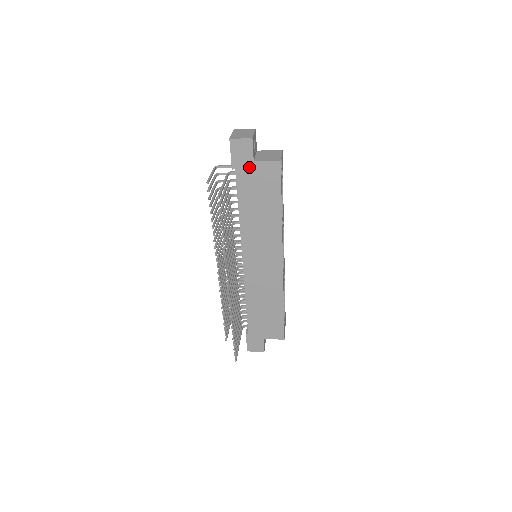
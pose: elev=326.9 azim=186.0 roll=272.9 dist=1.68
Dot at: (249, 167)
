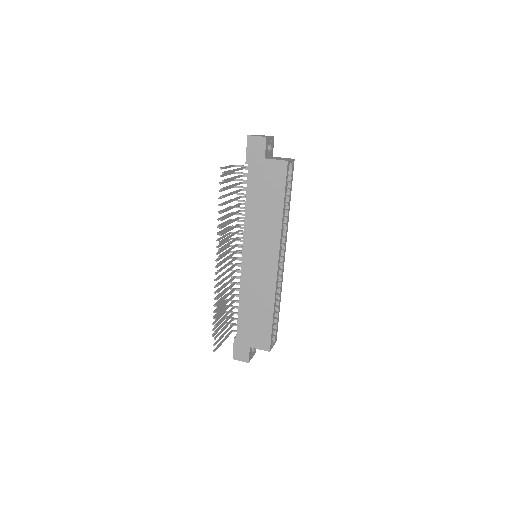
Dot at: (260, 163)
